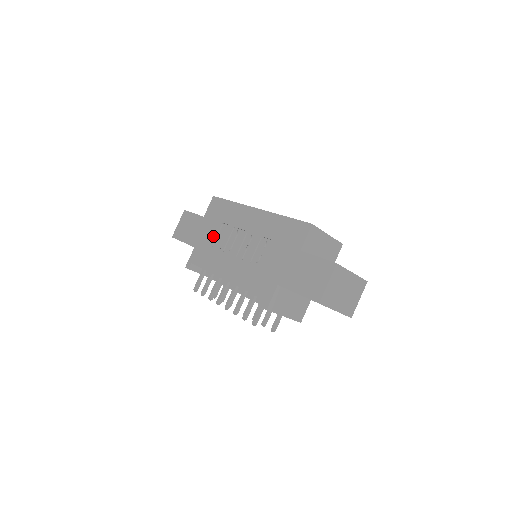
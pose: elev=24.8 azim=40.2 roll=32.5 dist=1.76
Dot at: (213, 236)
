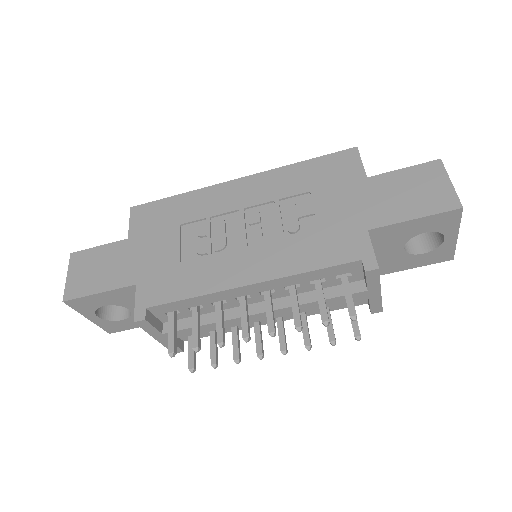
Dot at: (172, 248)
